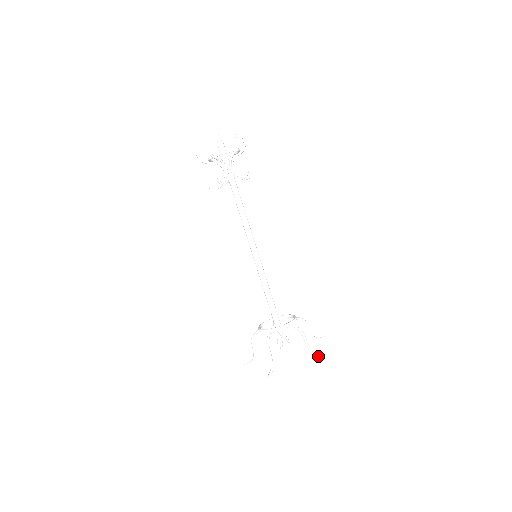
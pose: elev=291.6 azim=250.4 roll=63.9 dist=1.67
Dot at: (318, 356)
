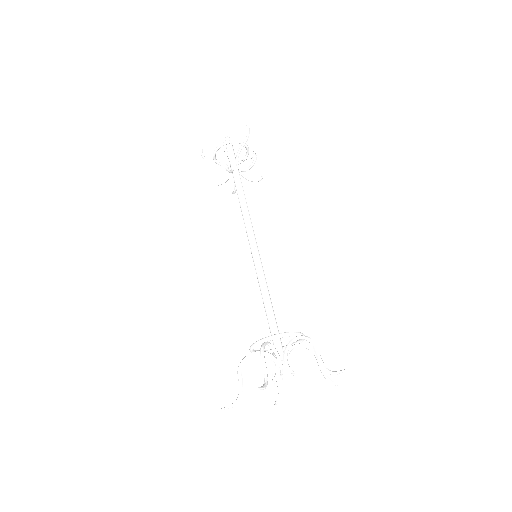
Dot at: (336, 371)
